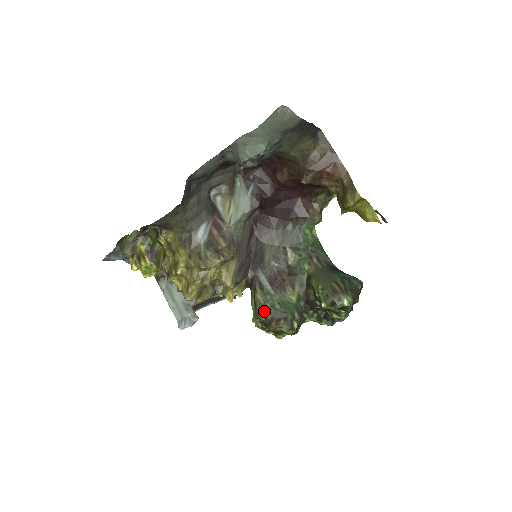
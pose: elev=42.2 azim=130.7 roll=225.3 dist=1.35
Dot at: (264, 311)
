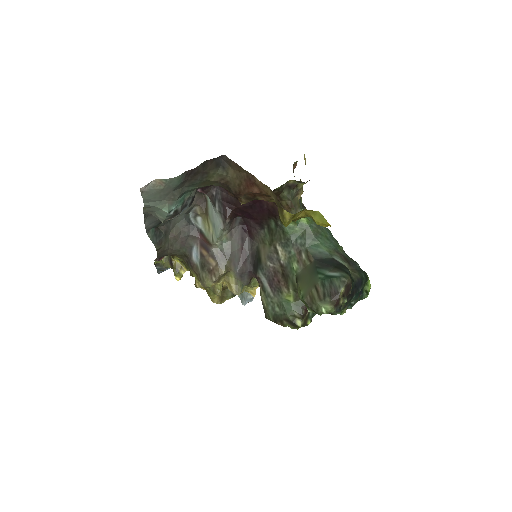
Dot at: (267, 314)
